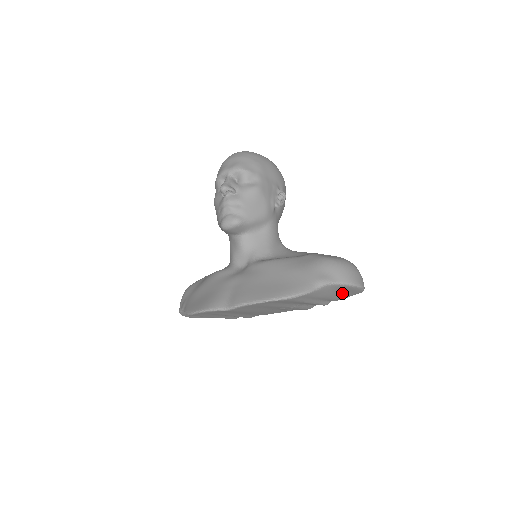
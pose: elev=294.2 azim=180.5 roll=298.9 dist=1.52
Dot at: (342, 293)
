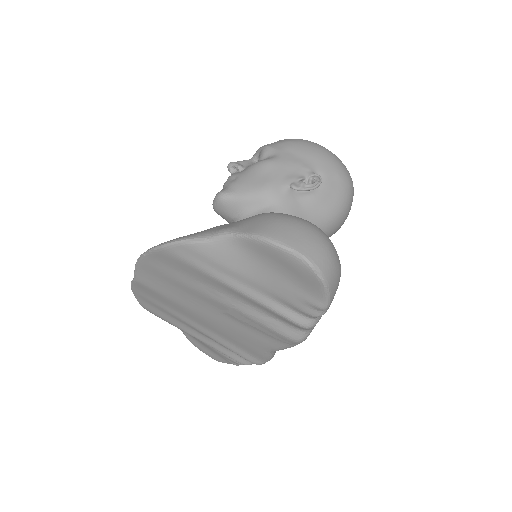
Dot at: (286, 278)
